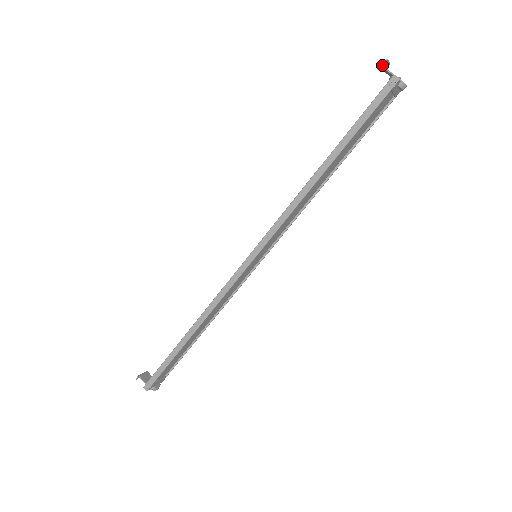
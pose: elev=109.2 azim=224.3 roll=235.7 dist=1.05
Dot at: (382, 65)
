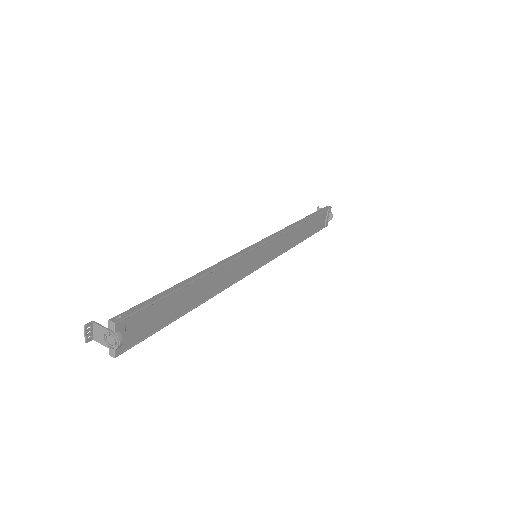
Dot at: (318, 207)
